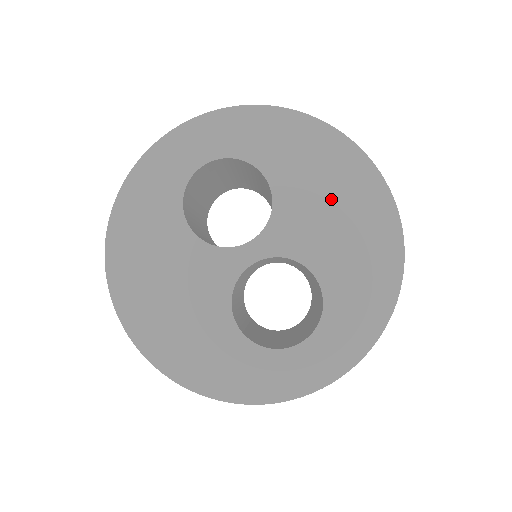
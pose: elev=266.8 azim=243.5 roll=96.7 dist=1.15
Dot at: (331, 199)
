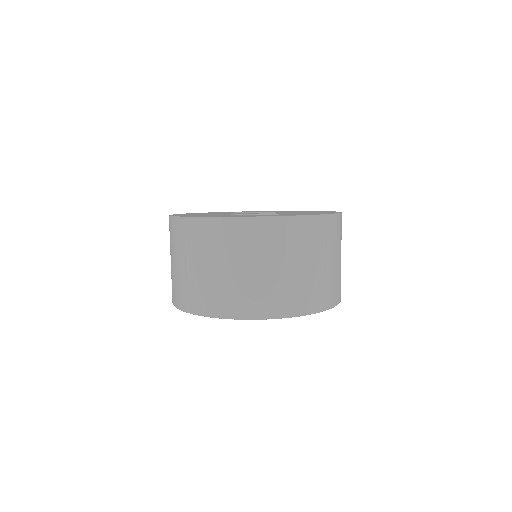
Dot at: occluded
